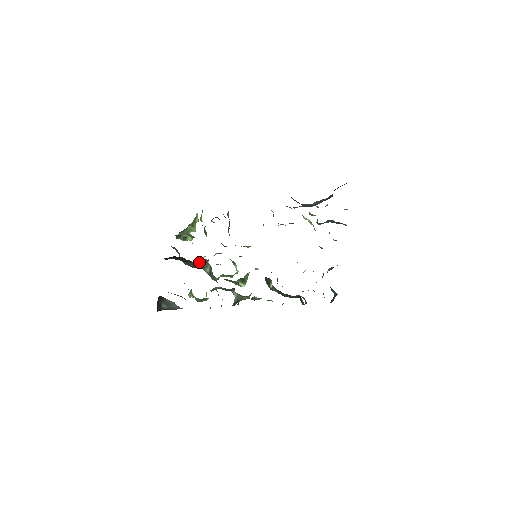
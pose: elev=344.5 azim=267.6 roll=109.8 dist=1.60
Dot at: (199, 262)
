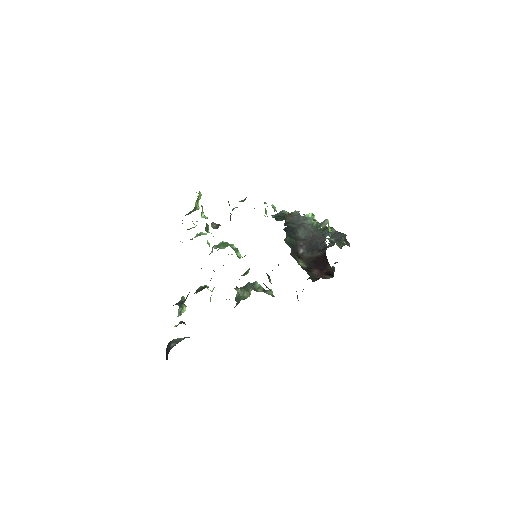
Dot at: occluded
